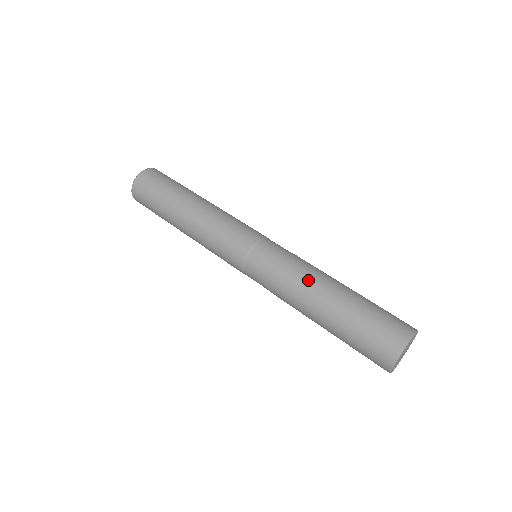
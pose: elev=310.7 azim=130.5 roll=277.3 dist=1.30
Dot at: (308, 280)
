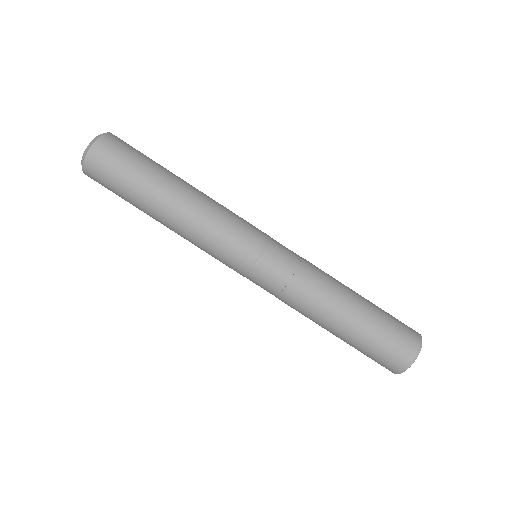
Dot at: (328, 285)
